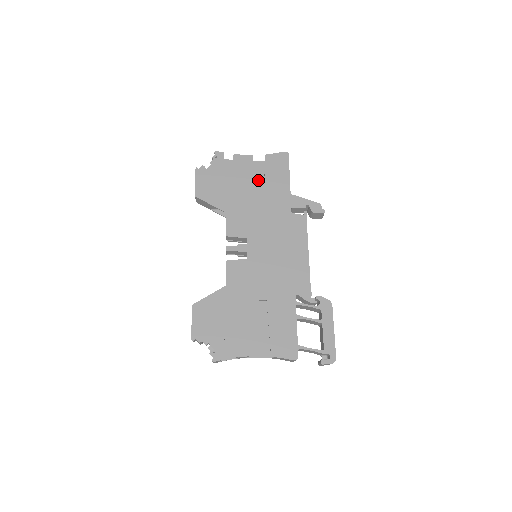
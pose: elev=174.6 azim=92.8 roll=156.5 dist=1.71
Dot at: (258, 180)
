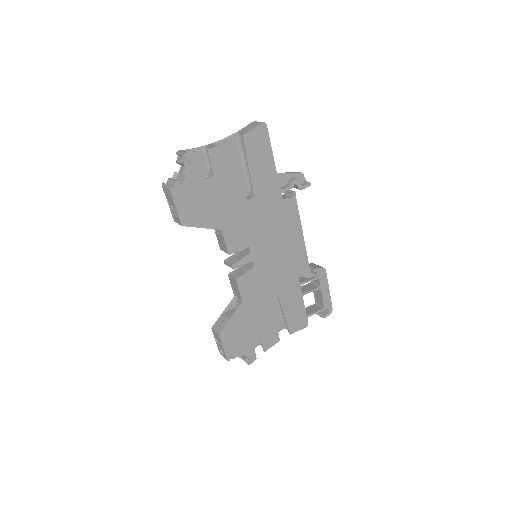
Dot at: occluded
